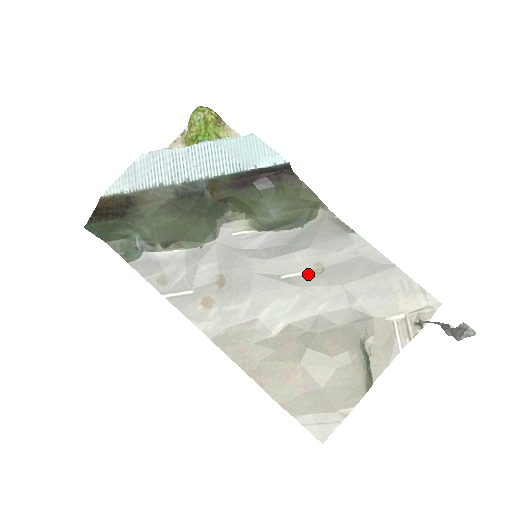
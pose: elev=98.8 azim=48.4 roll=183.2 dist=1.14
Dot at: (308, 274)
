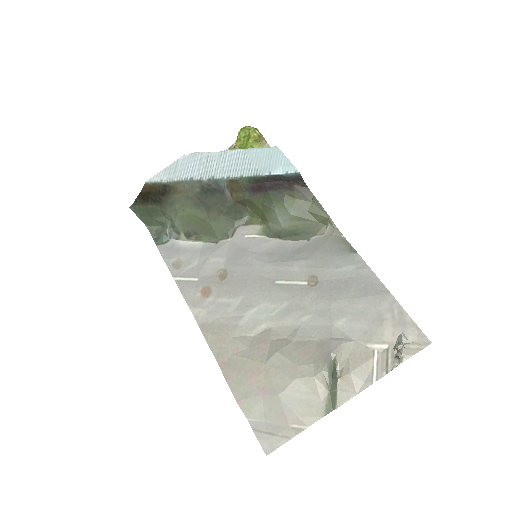
Dot at: (301, 284)
